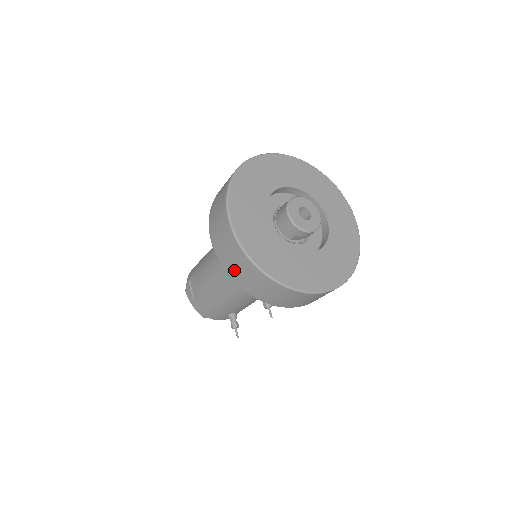
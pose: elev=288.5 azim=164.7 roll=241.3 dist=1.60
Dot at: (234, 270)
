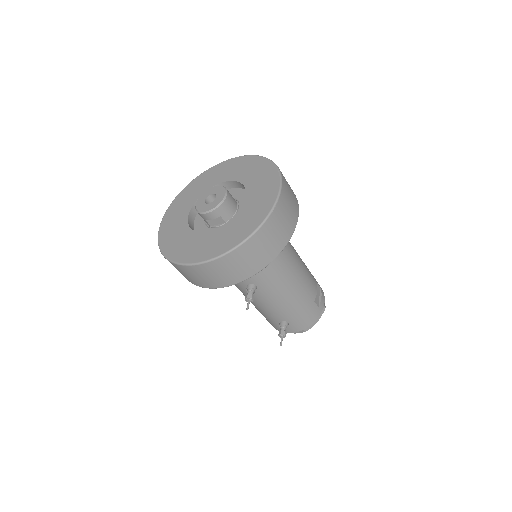
Dot at: occluded
